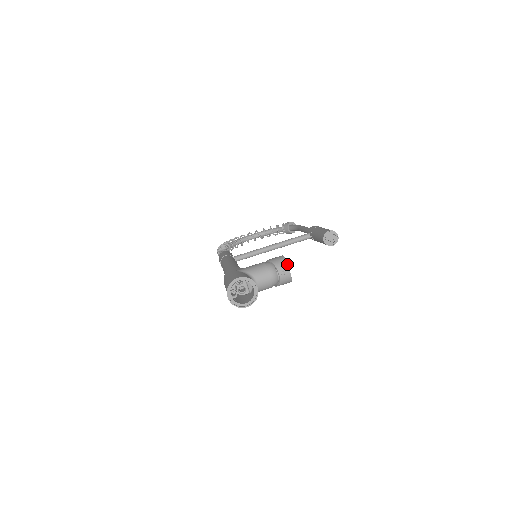
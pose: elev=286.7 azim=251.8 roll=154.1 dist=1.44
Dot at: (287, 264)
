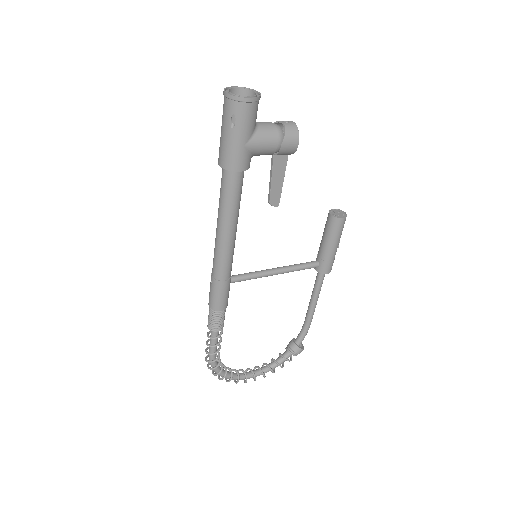
Dot at: (289, 121)
